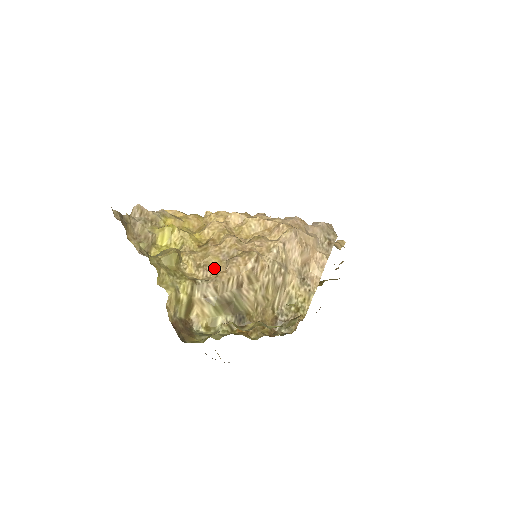
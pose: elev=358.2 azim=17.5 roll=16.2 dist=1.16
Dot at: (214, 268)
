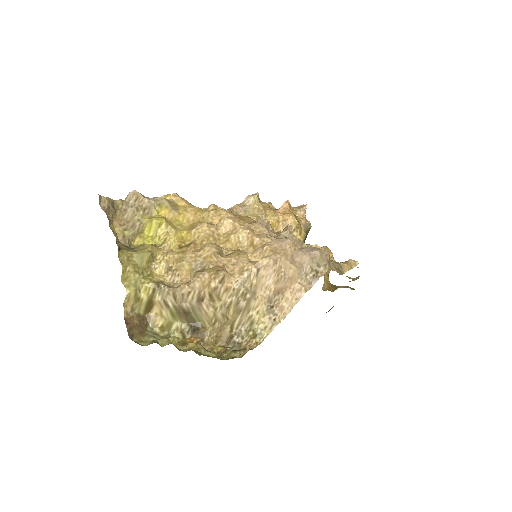
Dot at: (183, 275)
